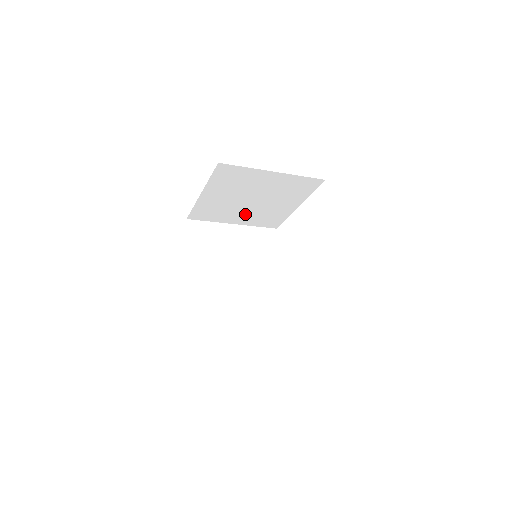
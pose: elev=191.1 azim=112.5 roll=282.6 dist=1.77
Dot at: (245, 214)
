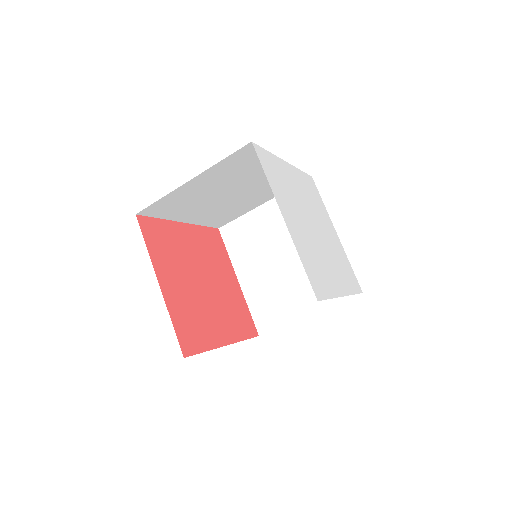
Dot at: (302, 287)
